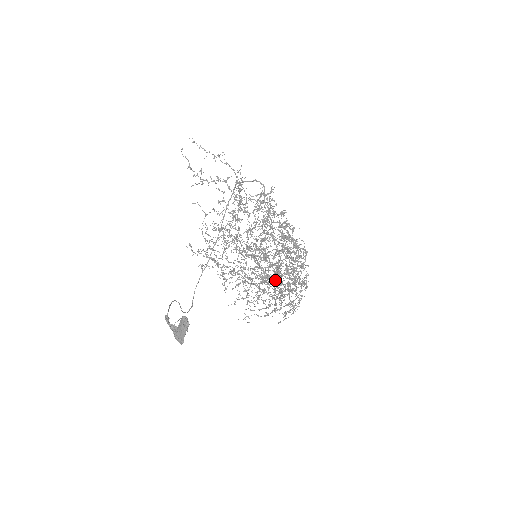
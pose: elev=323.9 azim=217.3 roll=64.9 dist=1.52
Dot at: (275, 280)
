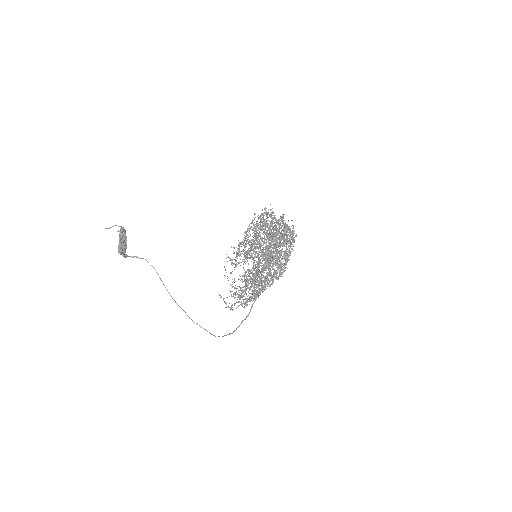
Dot at: (248, 237)
